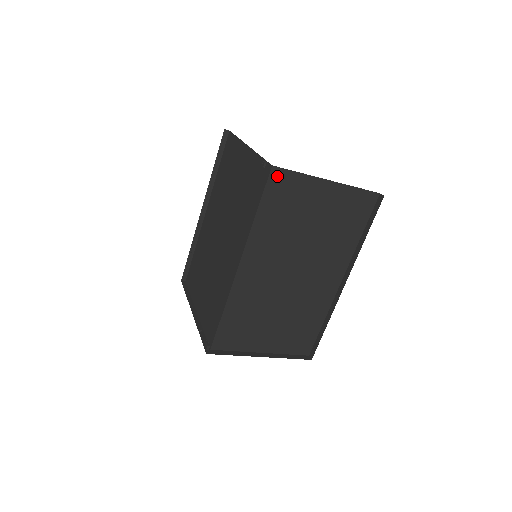
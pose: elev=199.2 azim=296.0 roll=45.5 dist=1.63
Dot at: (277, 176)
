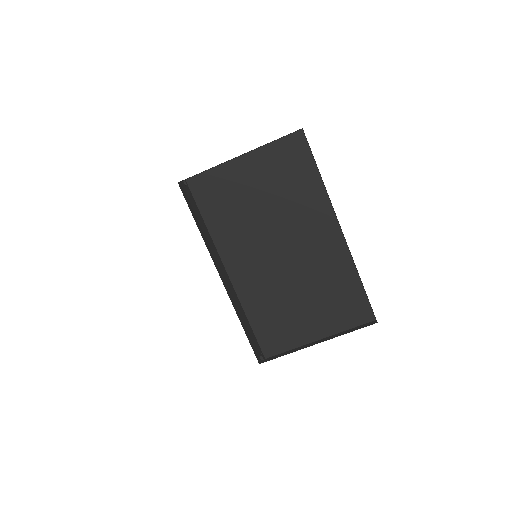
Dot at: (196, 184)
